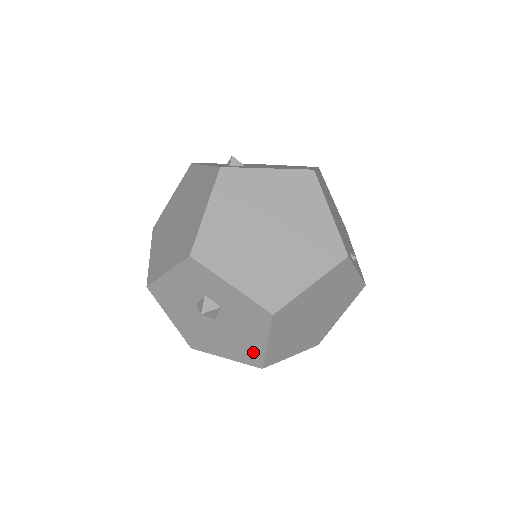
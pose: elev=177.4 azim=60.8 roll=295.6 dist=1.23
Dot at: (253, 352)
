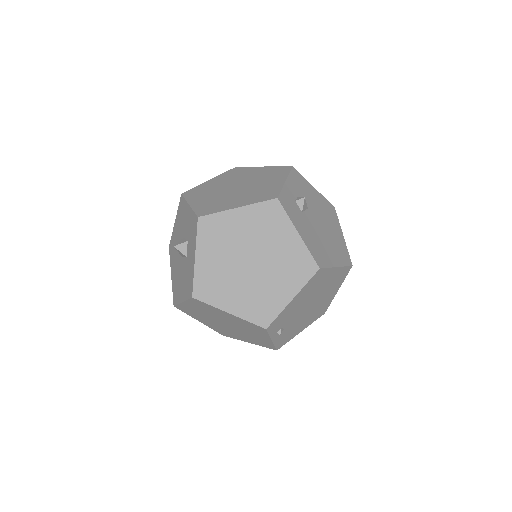
Dot at: (178, 294)
